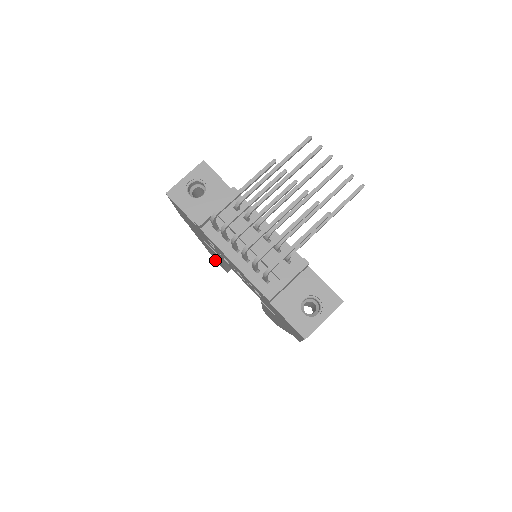
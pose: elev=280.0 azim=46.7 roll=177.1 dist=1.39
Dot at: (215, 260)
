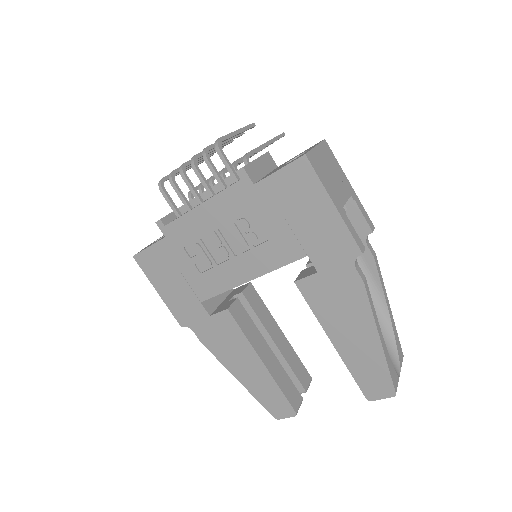
Dot at: occluded
